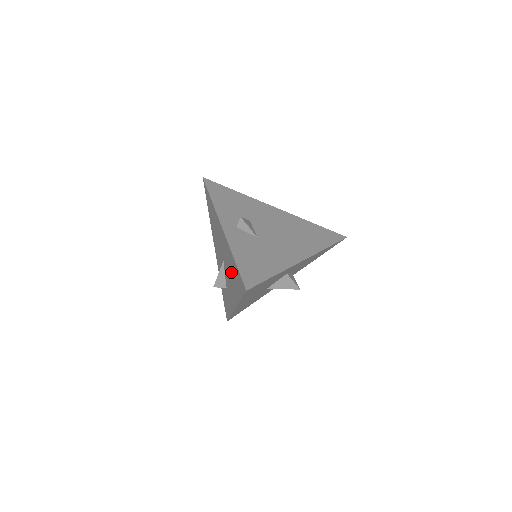
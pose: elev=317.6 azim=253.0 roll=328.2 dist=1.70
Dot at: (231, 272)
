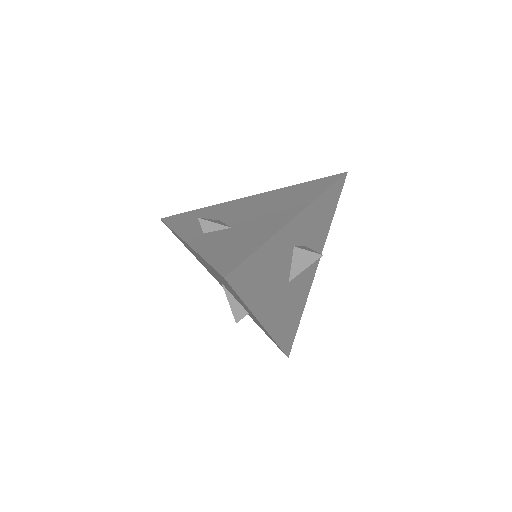
Dot at: occluded
